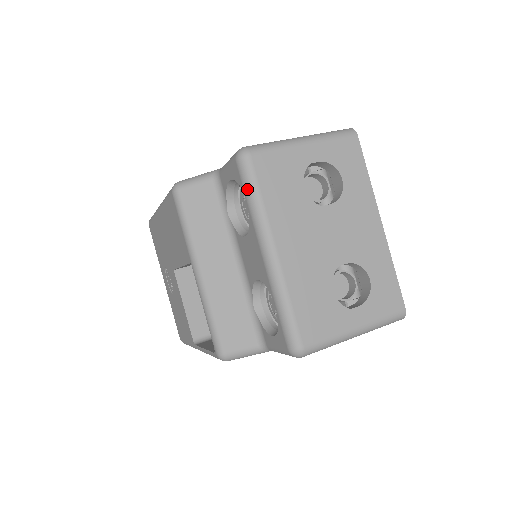
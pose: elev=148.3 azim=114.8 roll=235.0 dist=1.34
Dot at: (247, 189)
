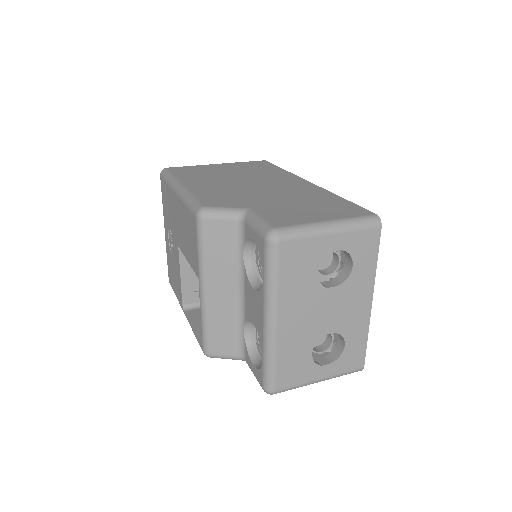
Dot at: (267, 268)
